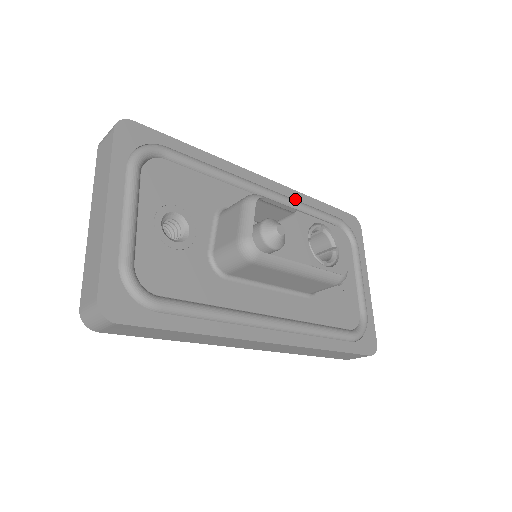
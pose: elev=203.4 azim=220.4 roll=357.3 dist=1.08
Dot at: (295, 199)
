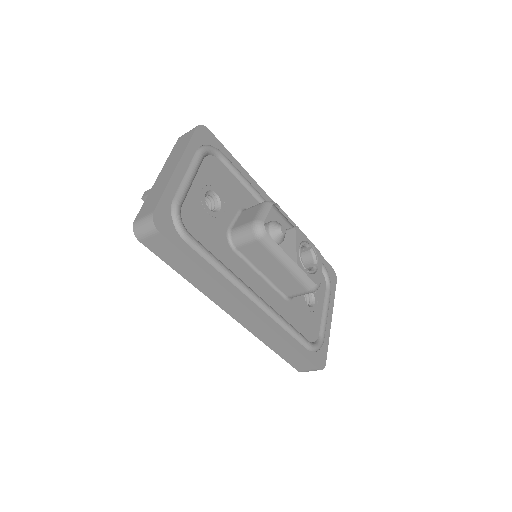
Dot at: occluded
